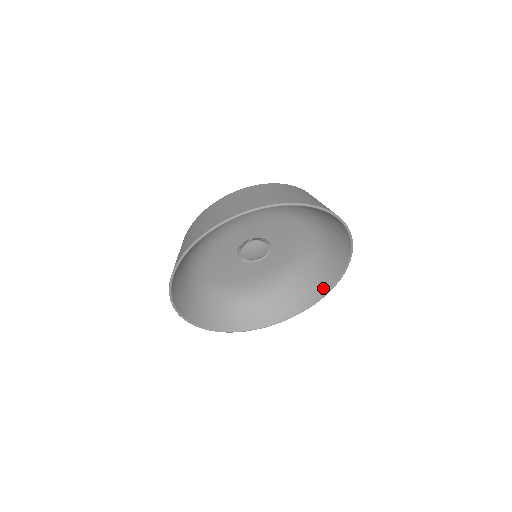
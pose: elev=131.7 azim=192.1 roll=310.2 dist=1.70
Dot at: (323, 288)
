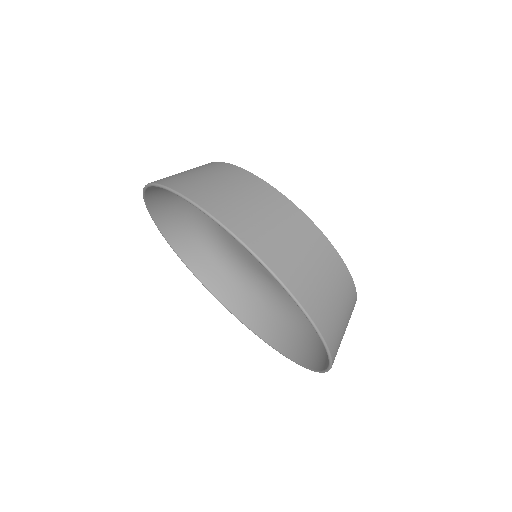
Dot at: (260, 328)
